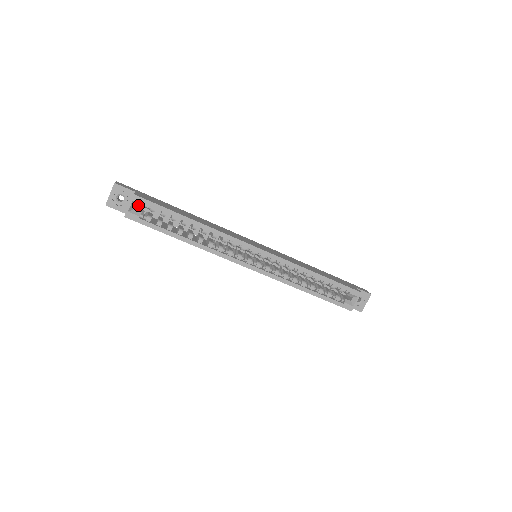
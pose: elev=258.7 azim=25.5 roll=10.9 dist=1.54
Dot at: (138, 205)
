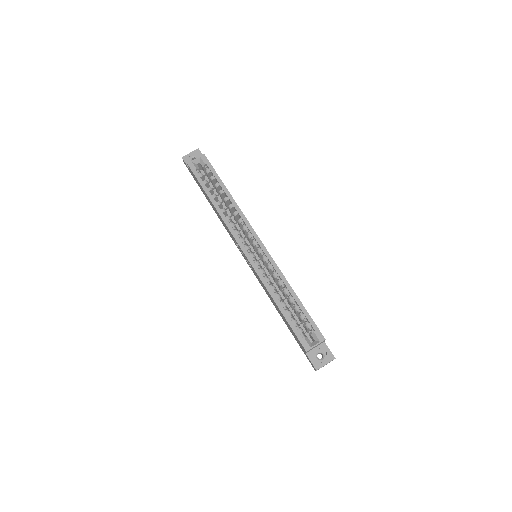
Dot at: (201, 163)
